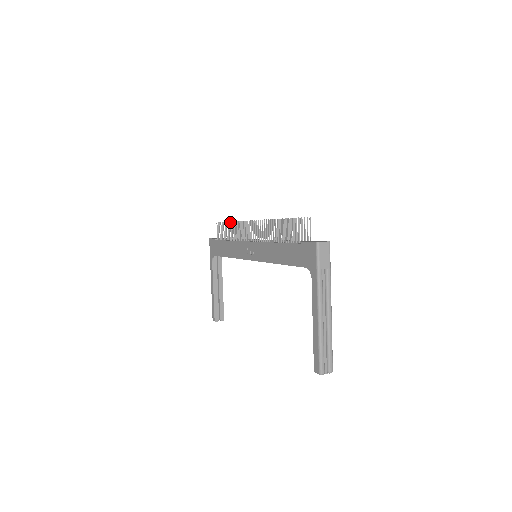
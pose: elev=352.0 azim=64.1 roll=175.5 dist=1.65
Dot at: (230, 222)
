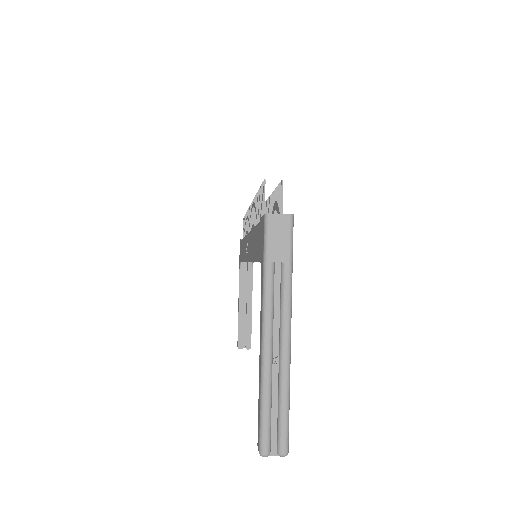
Dot at: occluded
